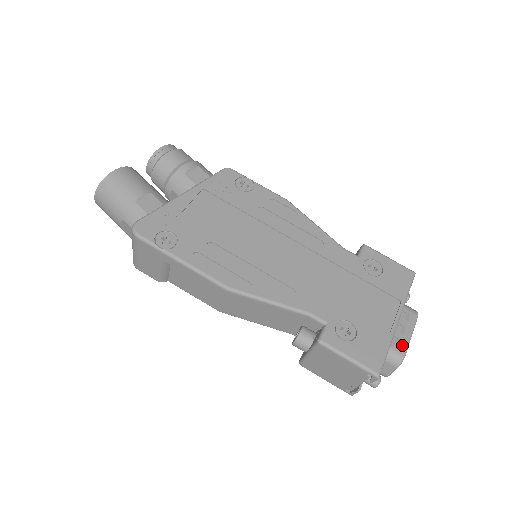
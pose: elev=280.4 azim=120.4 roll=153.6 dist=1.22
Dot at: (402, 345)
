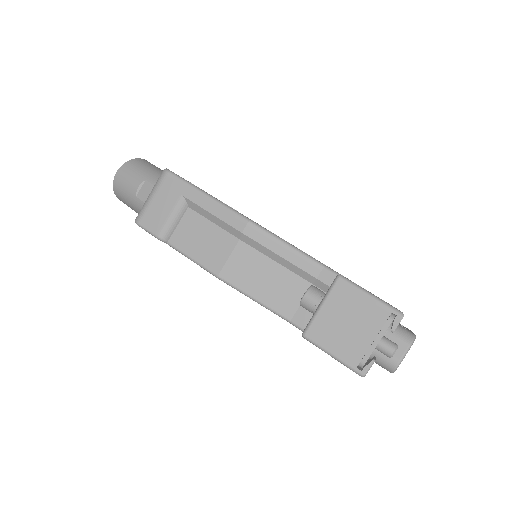
Dot at: occluded
